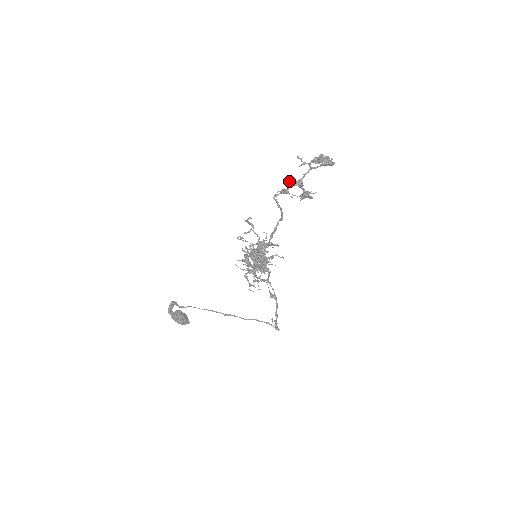
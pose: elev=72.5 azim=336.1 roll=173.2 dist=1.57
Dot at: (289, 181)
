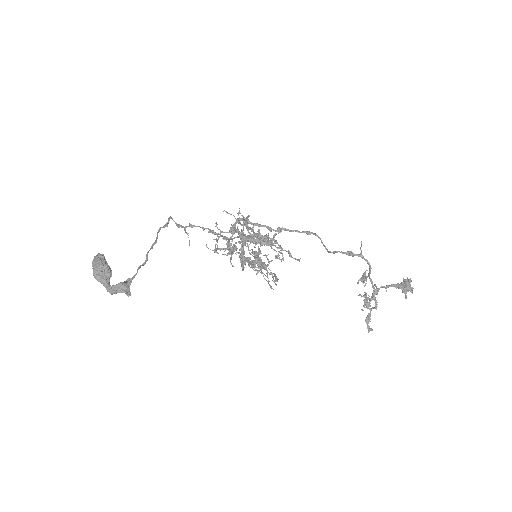
Dot at: (376, 301)
